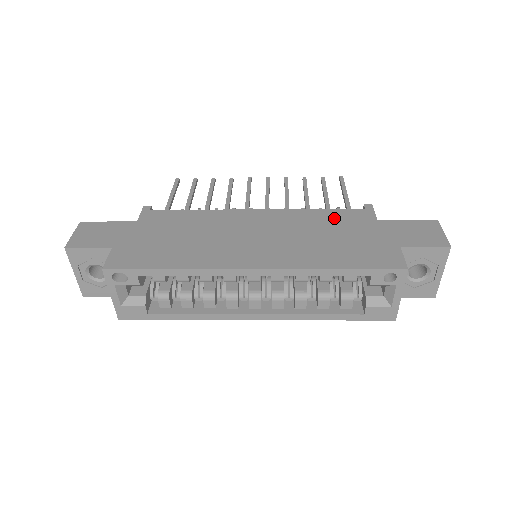
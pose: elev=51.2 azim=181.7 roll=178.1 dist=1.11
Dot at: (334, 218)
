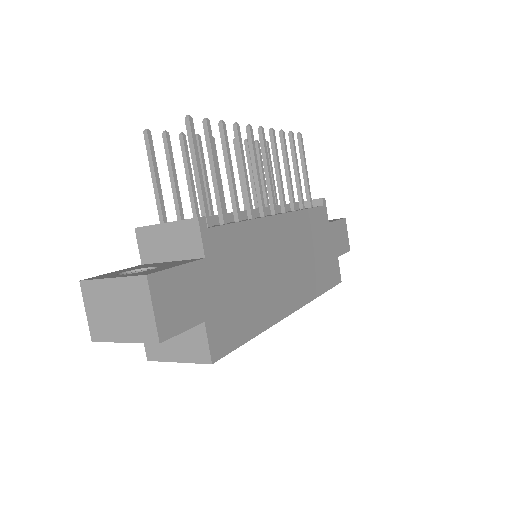
Dot at: (315, 224)
